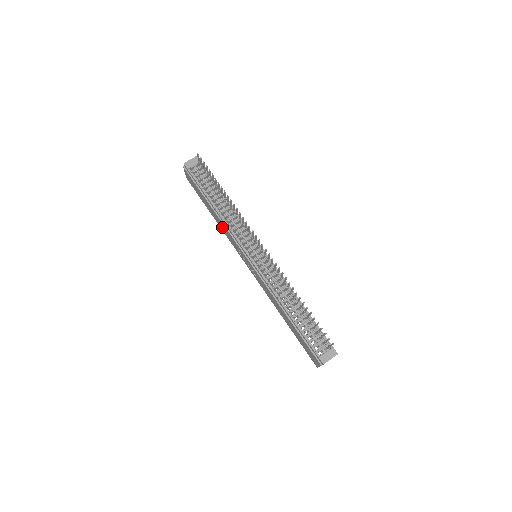
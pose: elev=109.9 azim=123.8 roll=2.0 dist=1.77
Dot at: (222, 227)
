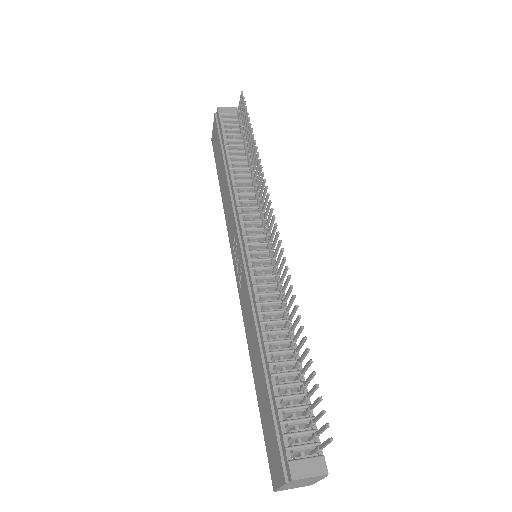
Dot at: (226, 203)
